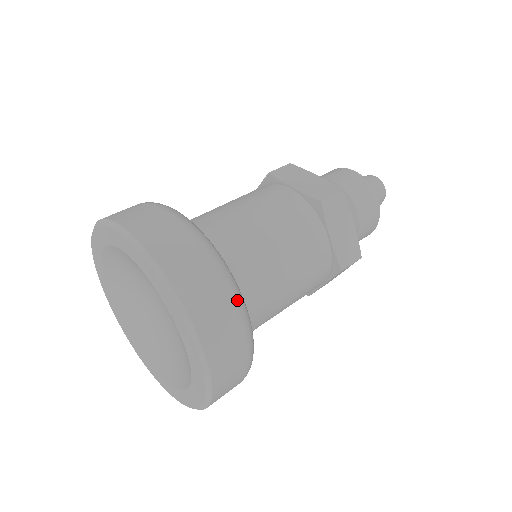
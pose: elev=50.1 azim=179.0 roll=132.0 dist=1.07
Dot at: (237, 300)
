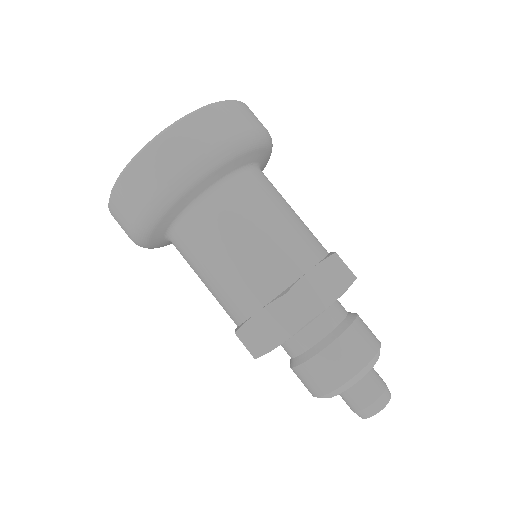
Dot at: (236, 140)
